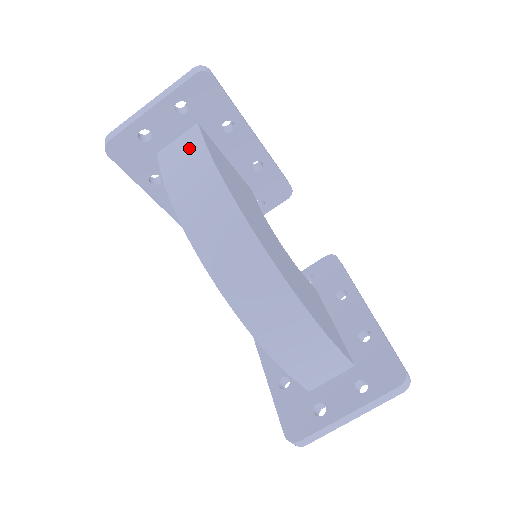
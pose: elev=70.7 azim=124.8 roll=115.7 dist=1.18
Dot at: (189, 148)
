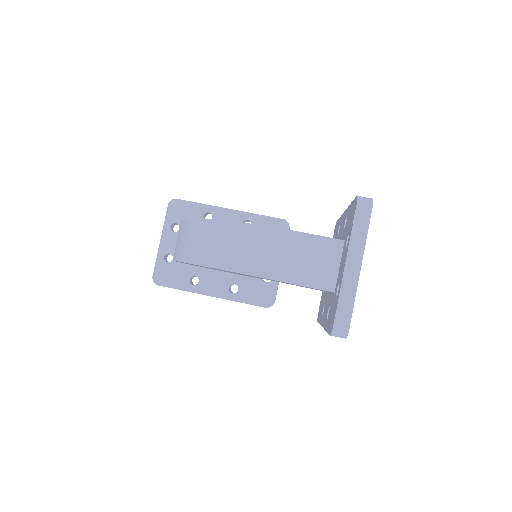
Dot at: occluded
